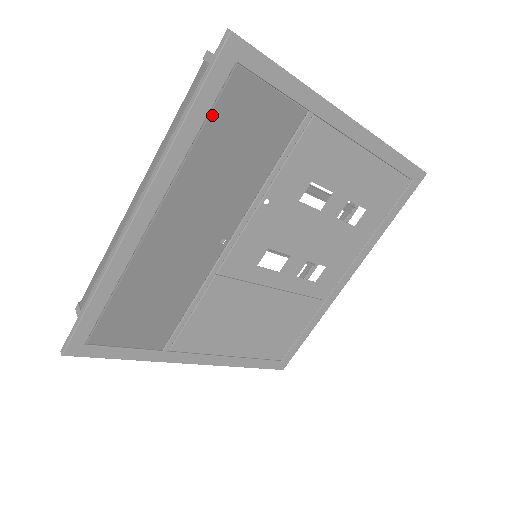
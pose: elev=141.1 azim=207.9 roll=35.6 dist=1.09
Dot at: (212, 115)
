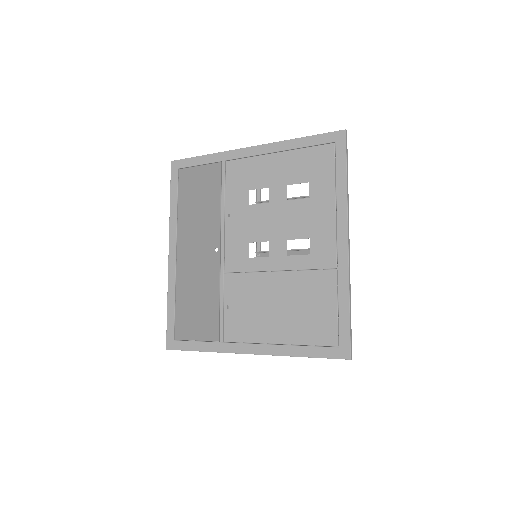
Dot at: (179, 193)
